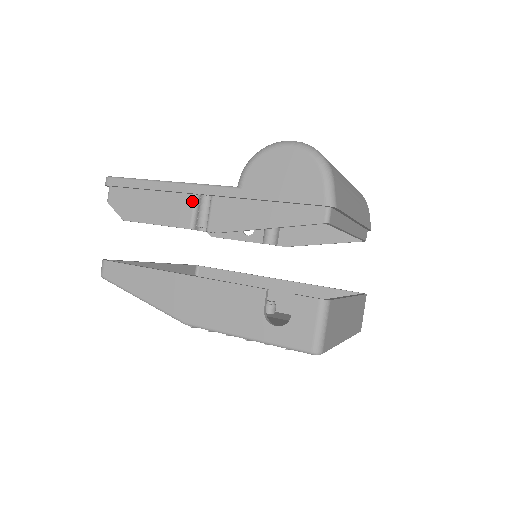
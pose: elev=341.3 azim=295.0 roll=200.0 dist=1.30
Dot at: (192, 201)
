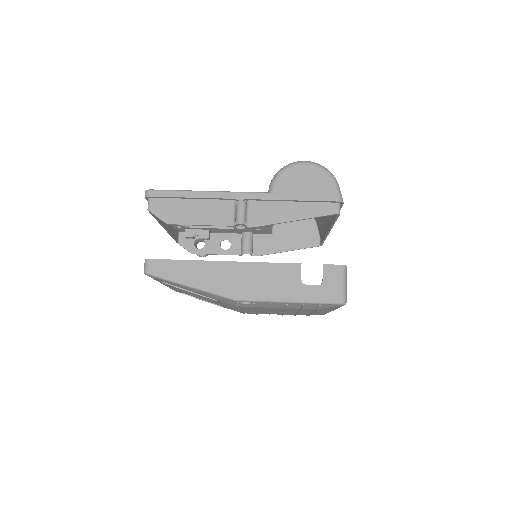
Dot at: (232, 205)
